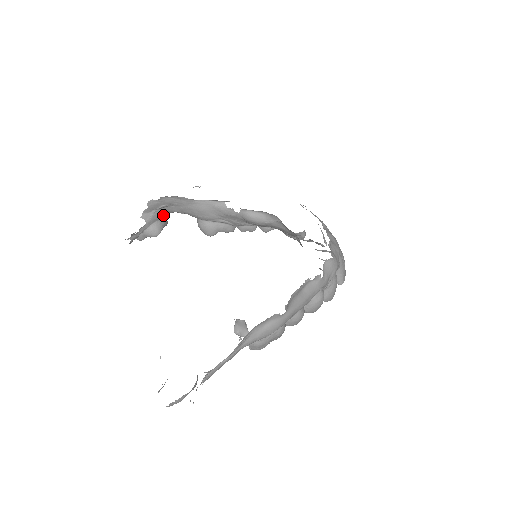
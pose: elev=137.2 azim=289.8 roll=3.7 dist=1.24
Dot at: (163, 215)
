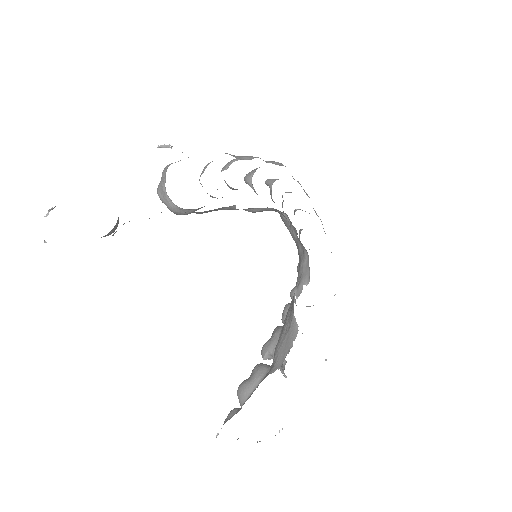
Dot at: occluded
